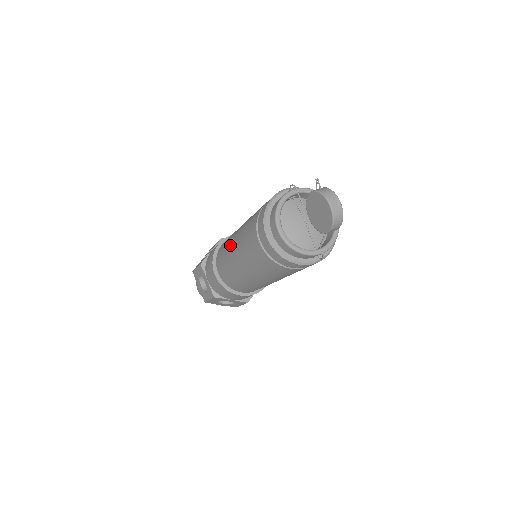
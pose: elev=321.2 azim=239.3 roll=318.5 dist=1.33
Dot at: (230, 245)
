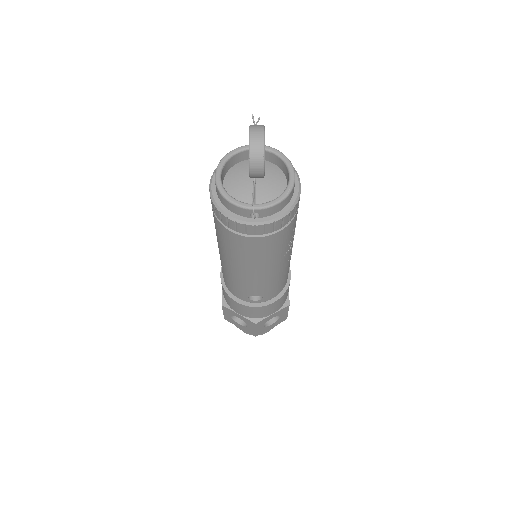
Dot at: occluded
